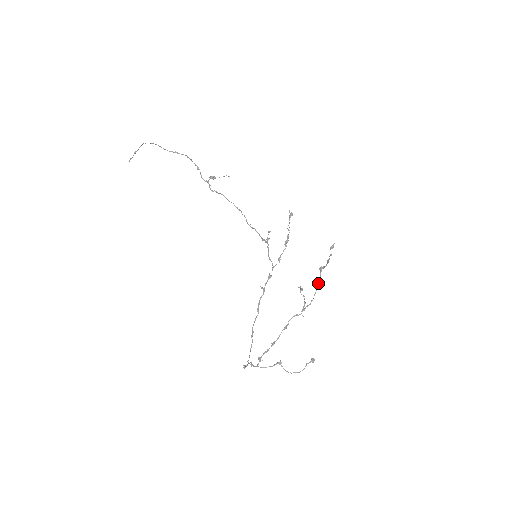
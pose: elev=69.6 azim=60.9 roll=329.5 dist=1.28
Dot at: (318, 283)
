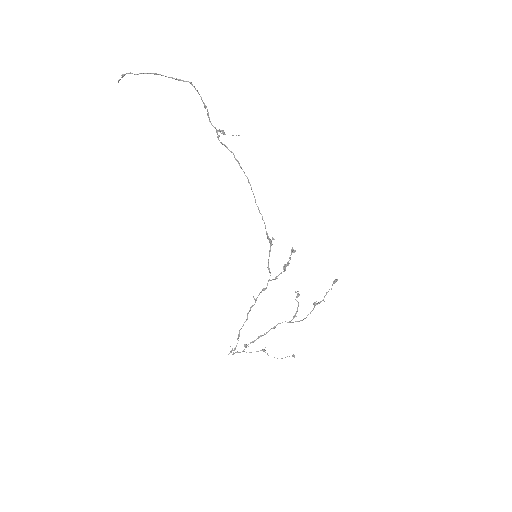
Dot at: (310, 312)
